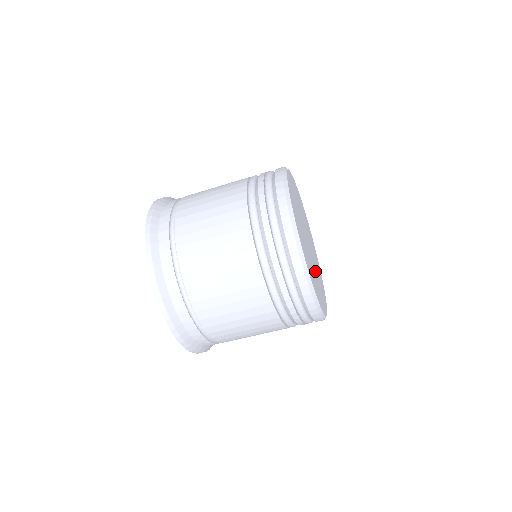
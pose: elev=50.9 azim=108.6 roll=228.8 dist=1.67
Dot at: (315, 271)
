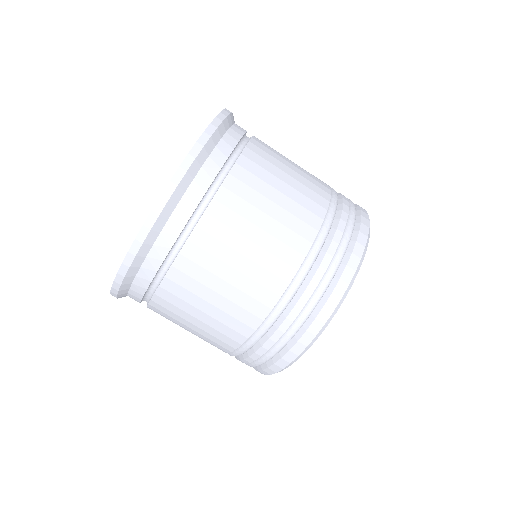
Dot at: occluded
